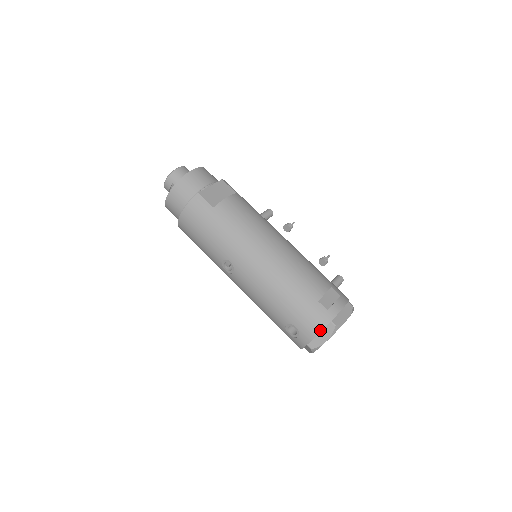
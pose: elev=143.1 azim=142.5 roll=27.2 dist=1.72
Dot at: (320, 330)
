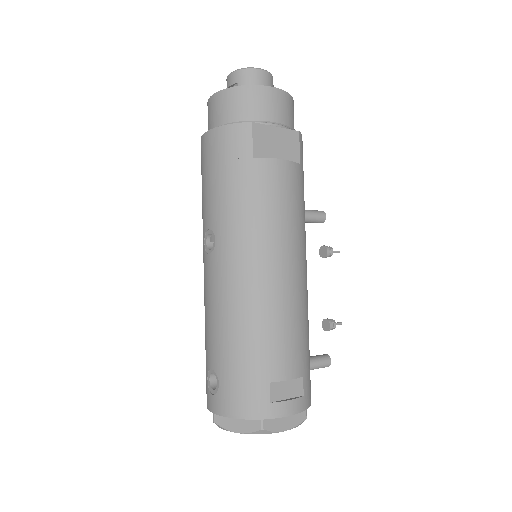
Dot at: (241, 416)
